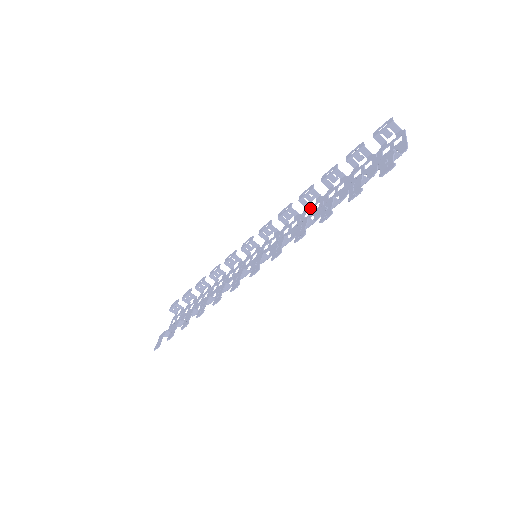
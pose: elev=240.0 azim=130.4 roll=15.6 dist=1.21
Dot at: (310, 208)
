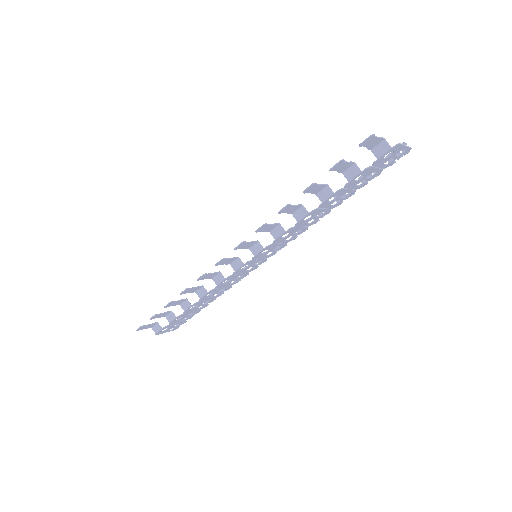
Dot at: (316, 218)
